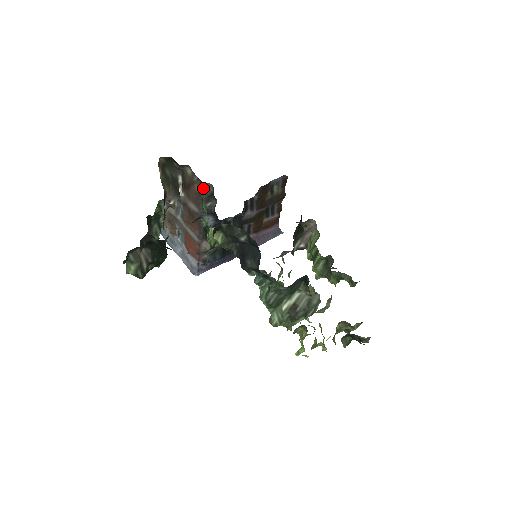
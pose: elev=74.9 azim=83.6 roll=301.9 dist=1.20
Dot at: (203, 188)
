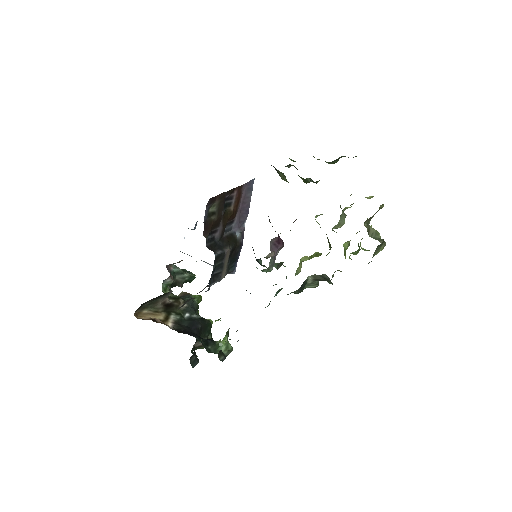
Dot at: (178, 308)
